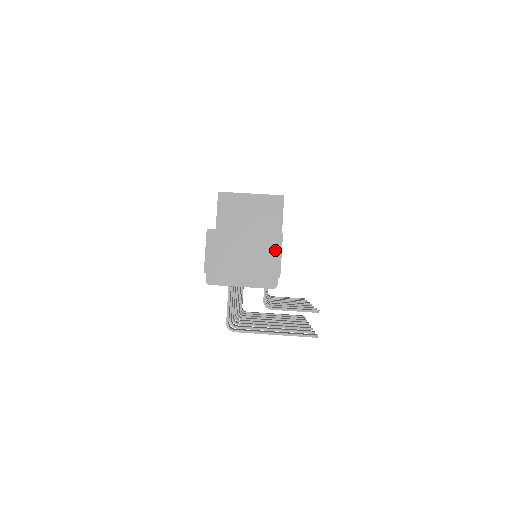
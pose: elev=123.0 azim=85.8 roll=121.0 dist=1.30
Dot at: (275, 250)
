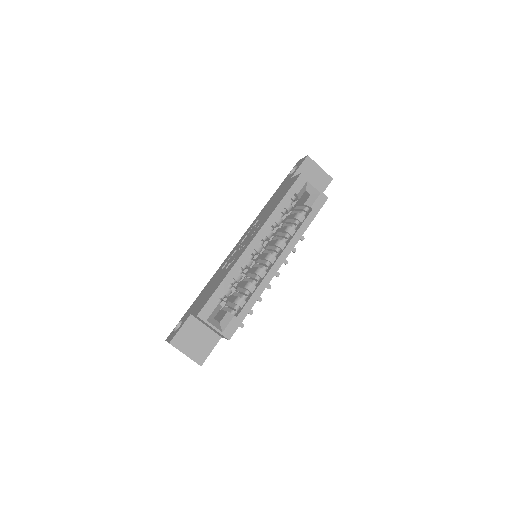
Dot at: occluded
